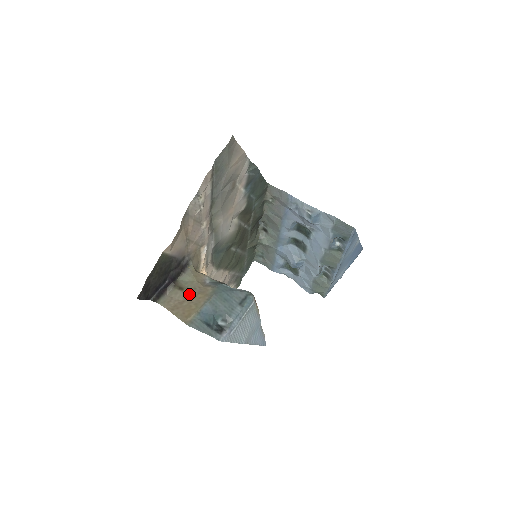
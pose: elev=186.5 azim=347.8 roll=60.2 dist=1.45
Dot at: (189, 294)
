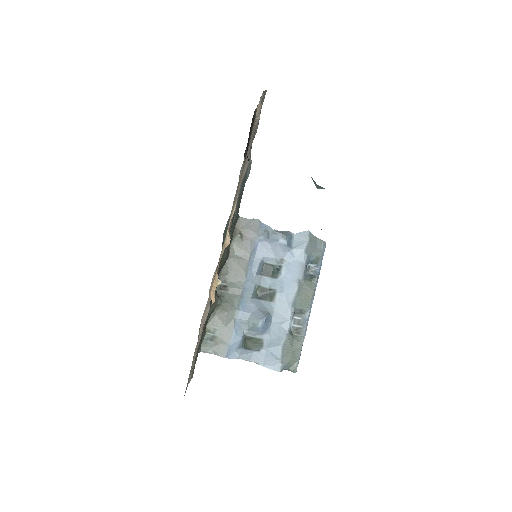
Dot at: occluded
